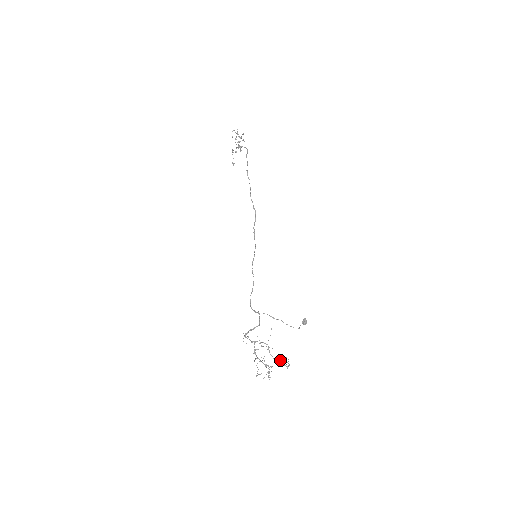
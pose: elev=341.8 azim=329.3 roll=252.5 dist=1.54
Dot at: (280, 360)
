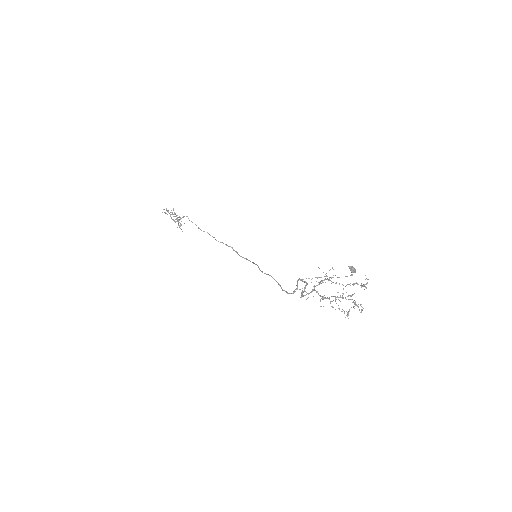
Dot at: (354, 283)
